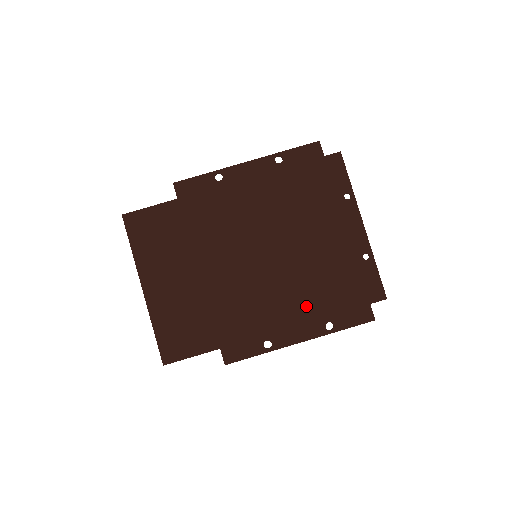
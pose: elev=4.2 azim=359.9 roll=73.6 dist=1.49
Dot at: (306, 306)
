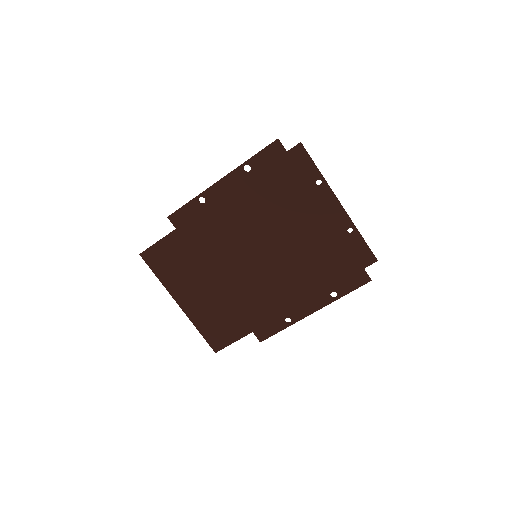
Dot at: (310, 284)
